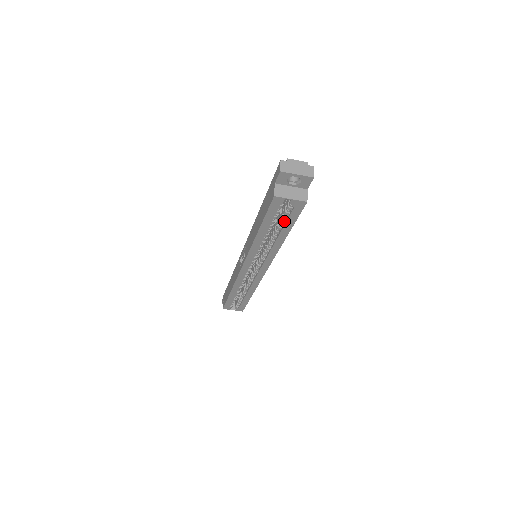
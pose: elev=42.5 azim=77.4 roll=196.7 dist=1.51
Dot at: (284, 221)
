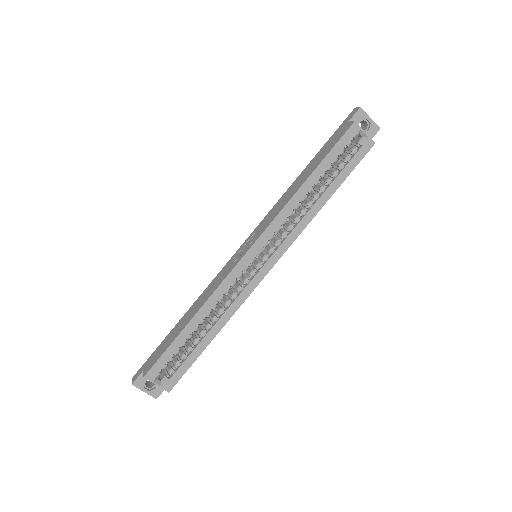
Dot at: (337, 173)
